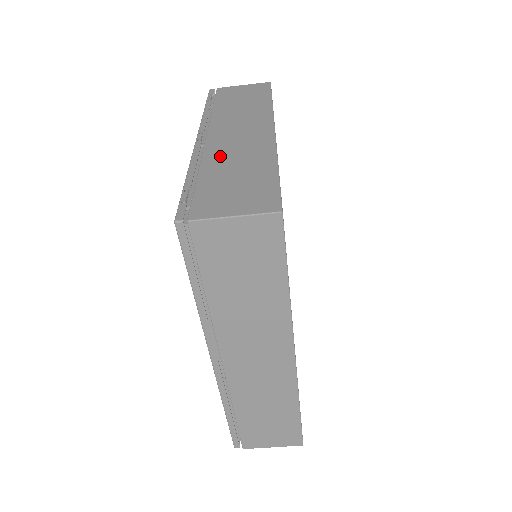
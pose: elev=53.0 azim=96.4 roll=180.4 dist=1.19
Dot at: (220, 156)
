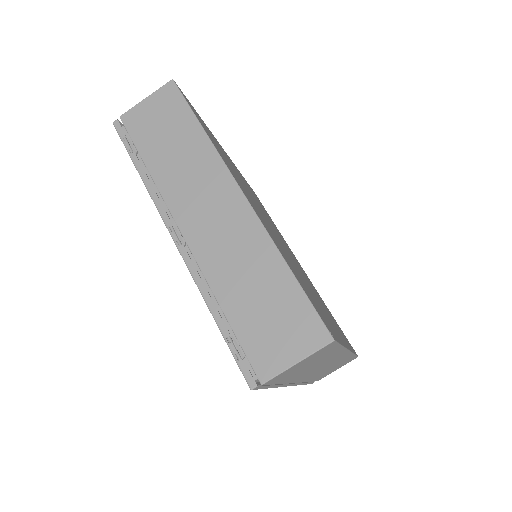
Dot at: (221, 268)
